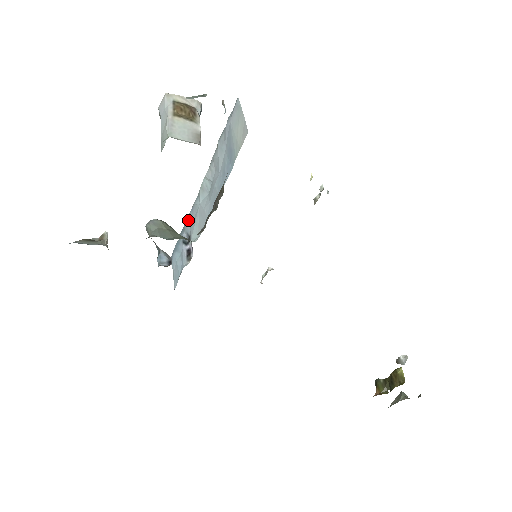
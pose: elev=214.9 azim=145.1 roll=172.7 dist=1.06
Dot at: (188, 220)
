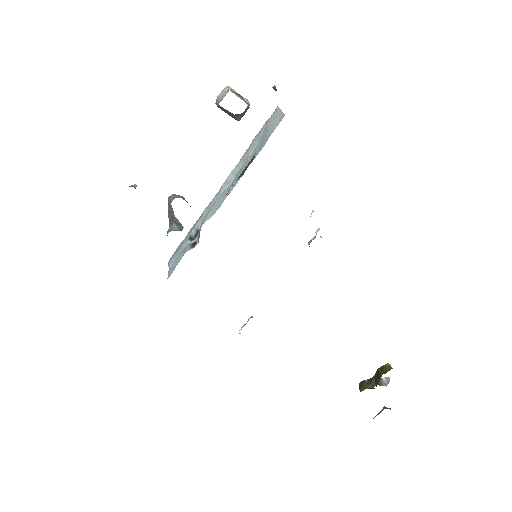
Dot at: (202, 216)
